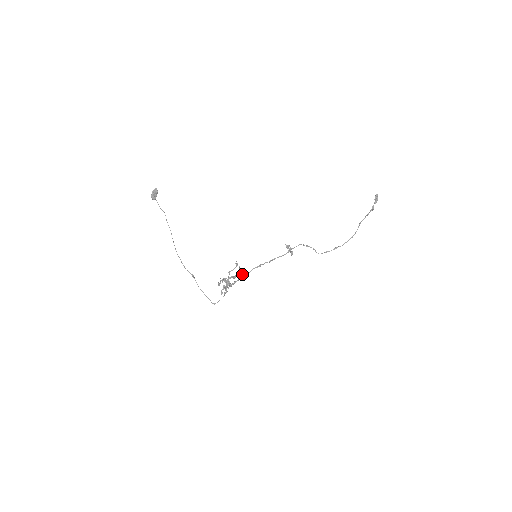
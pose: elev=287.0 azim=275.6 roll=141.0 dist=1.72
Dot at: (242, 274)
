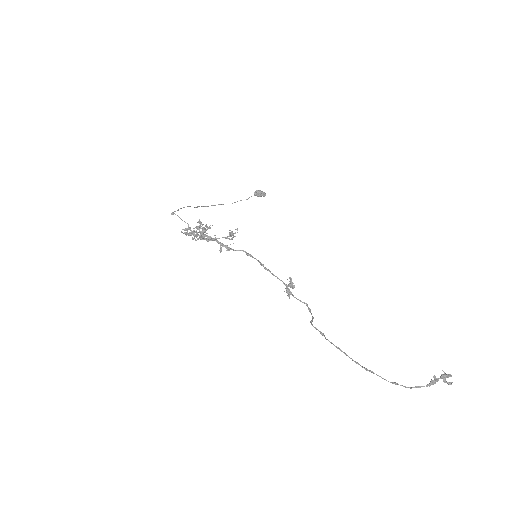
Dot at: (231, 232)
